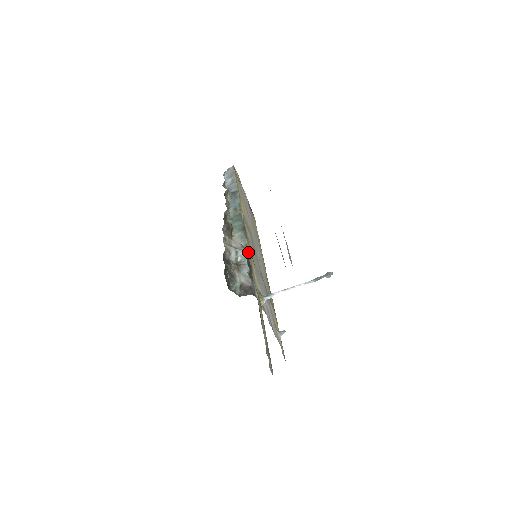
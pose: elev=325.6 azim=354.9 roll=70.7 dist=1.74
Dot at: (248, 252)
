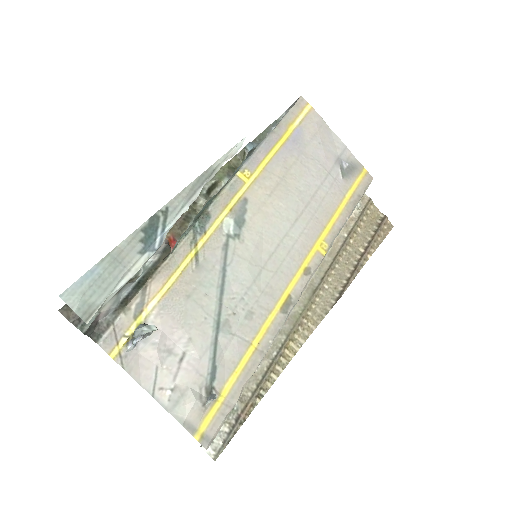
Dot at: (163, 260)
